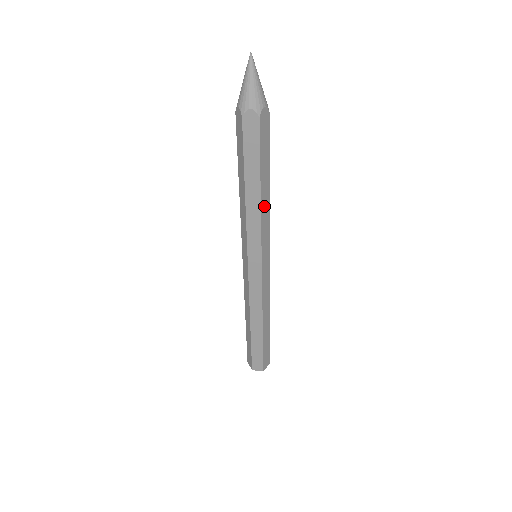
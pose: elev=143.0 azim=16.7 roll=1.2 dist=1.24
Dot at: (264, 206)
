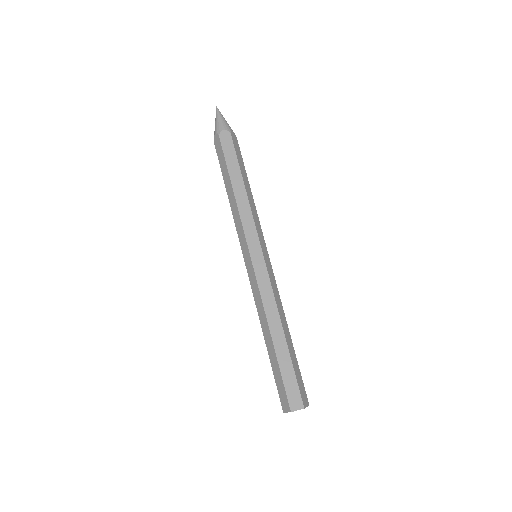
Dot at: (250, 200)
